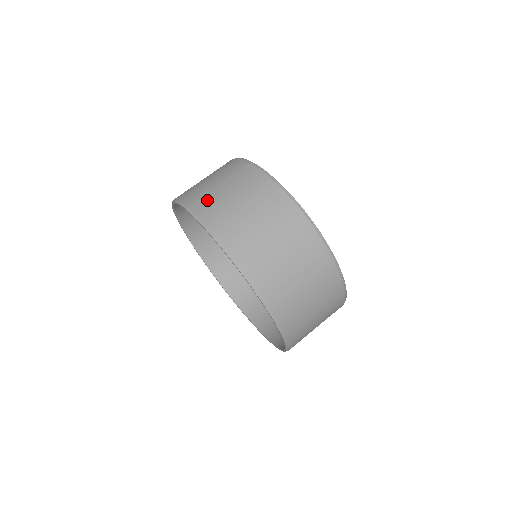
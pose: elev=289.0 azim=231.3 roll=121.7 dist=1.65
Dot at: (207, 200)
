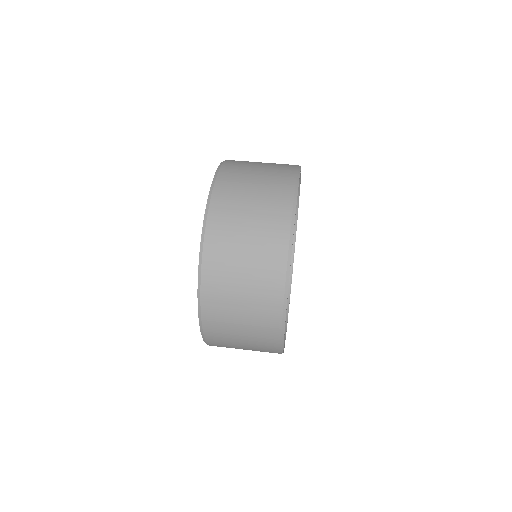
Dot at: occluded
